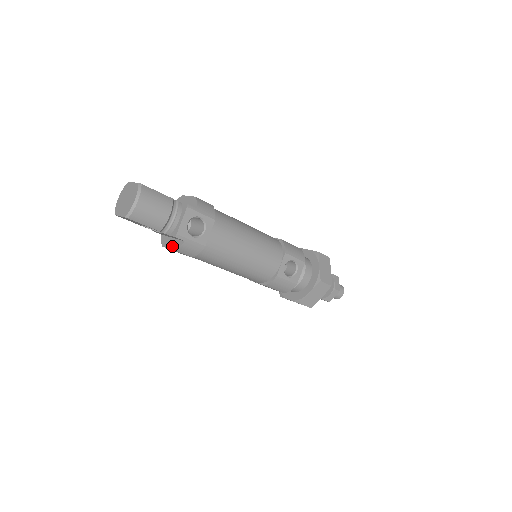
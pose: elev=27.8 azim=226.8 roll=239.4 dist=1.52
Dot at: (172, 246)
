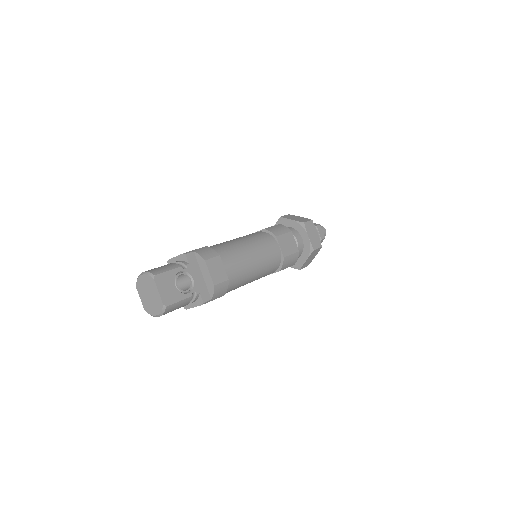
Dot at: occluded
